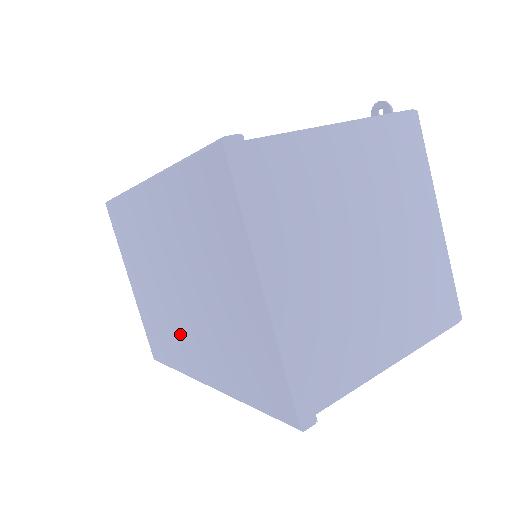
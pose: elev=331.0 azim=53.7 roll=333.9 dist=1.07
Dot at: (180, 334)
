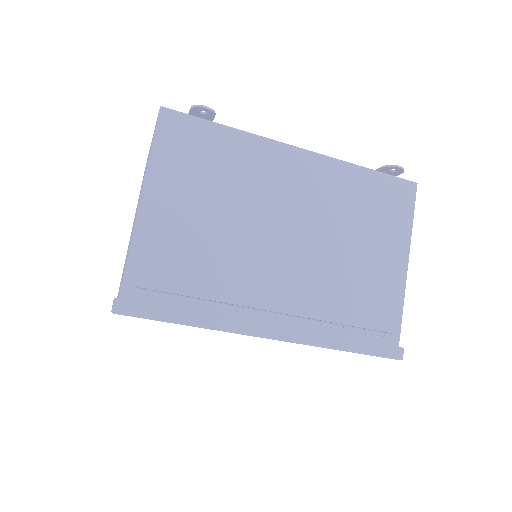
Dot at: occluded
